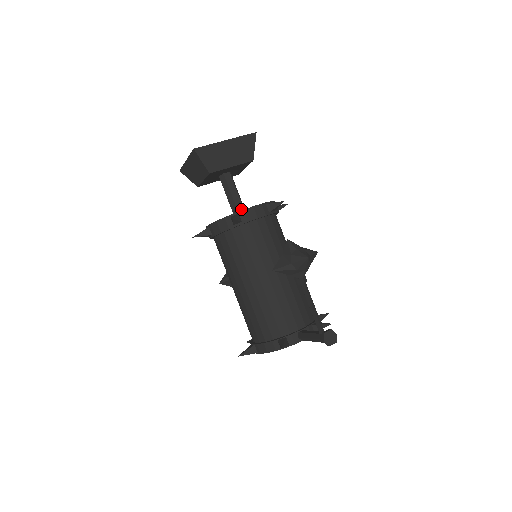
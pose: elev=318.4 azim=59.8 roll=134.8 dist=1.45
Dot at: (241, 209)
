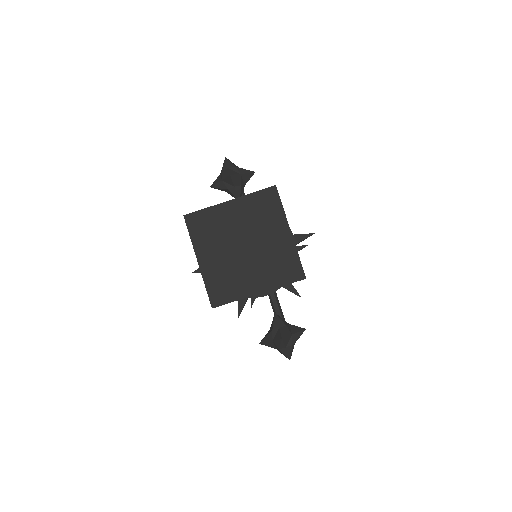
Dot at: occluded
